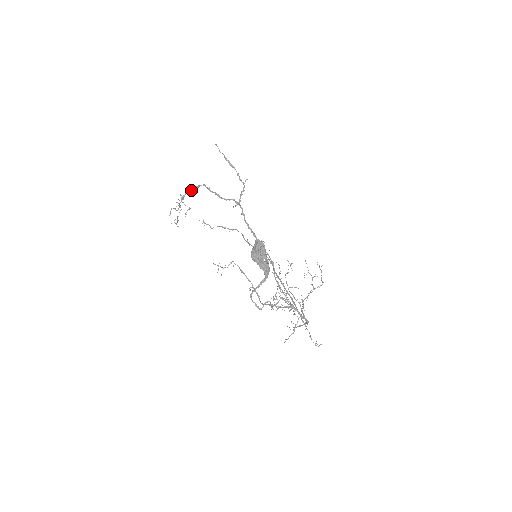
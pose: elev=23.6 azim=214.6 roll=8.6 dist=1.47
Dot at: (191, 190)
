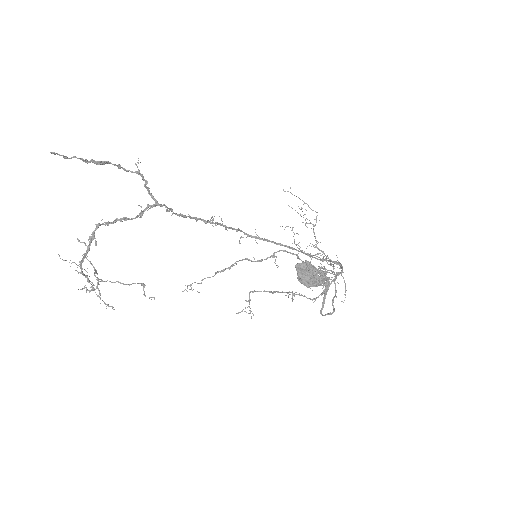
Dot at: (87, 248)
